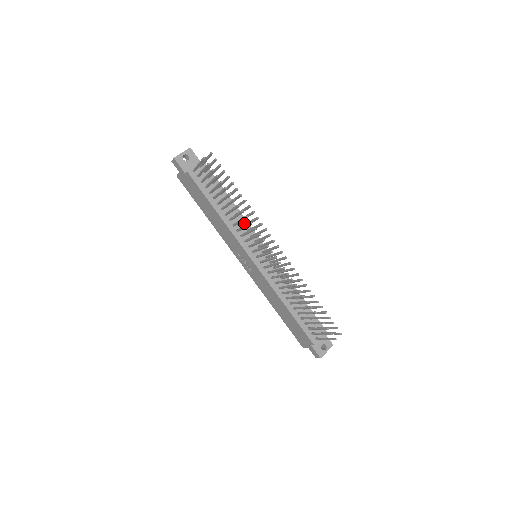
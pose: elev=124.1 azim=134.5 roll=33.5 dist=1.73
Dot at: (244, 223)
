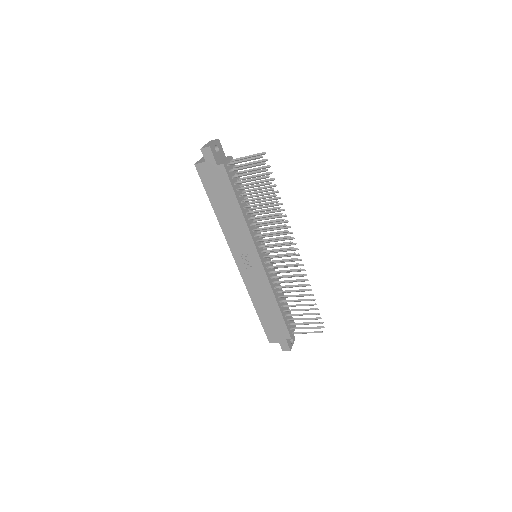
Dot at: occluded
